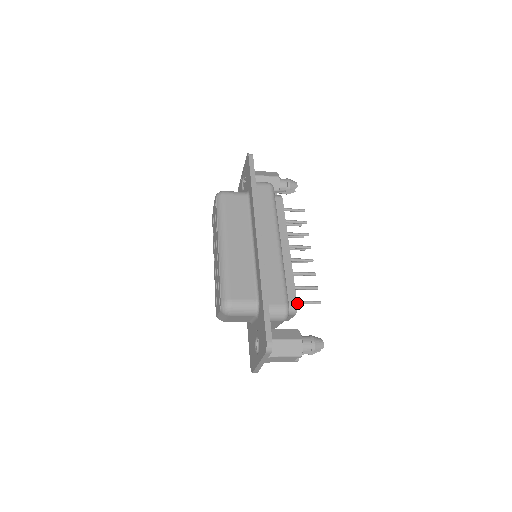
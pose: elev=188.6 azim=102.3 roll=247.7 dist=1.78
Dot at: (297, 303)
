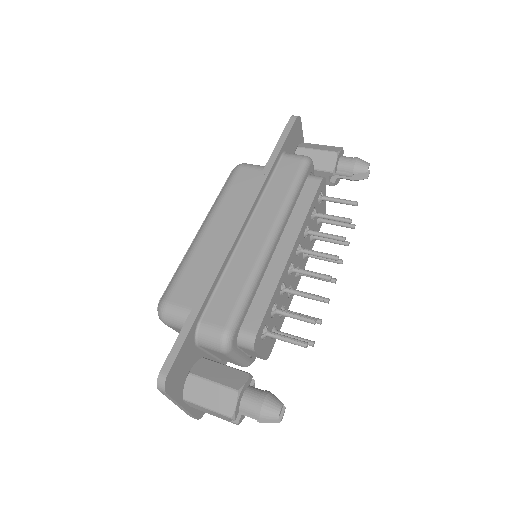
Dot at: (269, 335)
